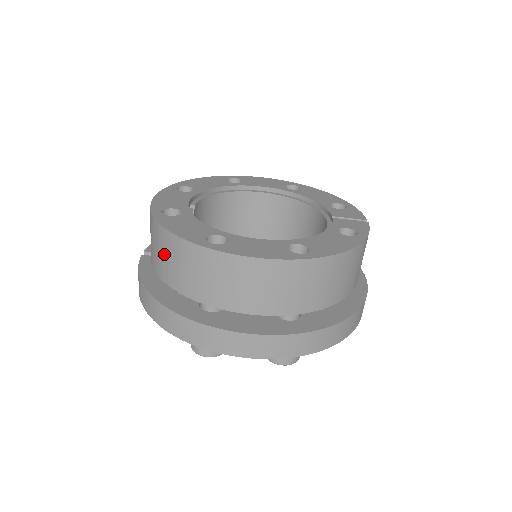
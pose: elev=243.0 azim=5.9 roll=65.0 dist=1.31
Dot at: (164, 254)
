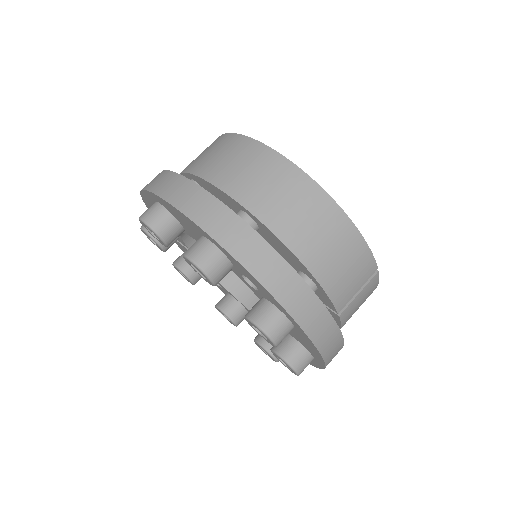
Dot at: occluded
